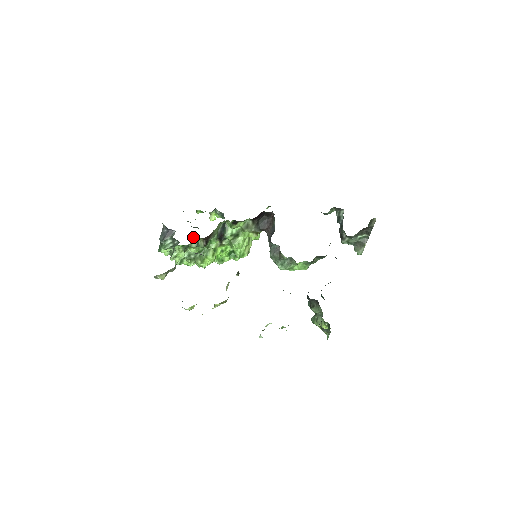
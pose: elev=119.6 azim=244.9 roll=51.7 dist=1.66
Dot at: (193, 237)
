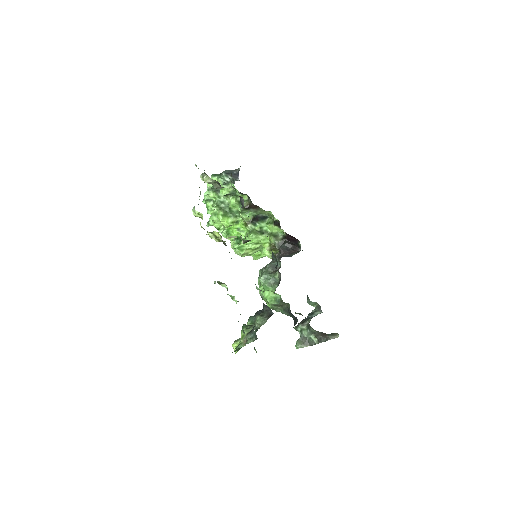
Dot at: (246, 195)
